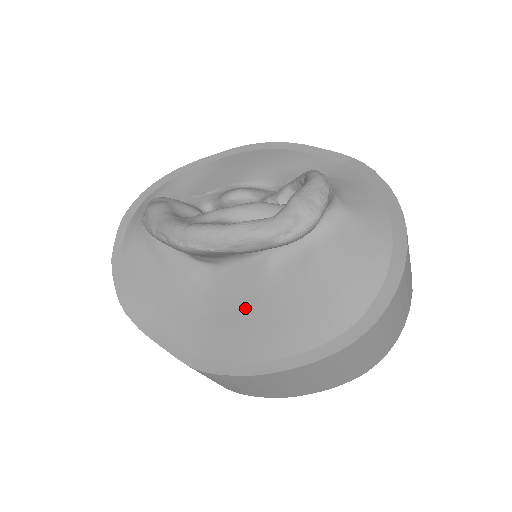
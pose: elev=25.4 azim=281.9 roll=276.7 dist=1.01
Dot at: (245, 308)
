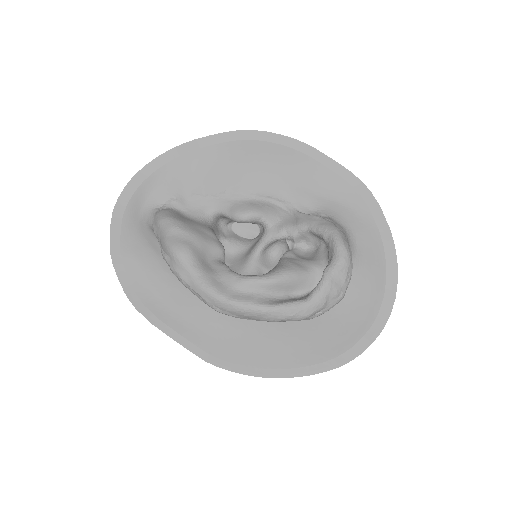
Dot at: (256, 325)
